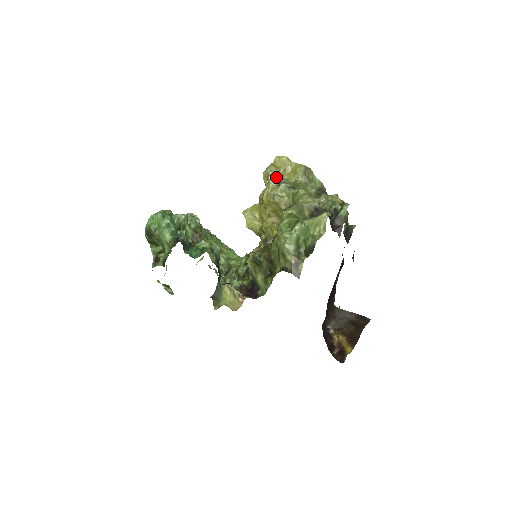
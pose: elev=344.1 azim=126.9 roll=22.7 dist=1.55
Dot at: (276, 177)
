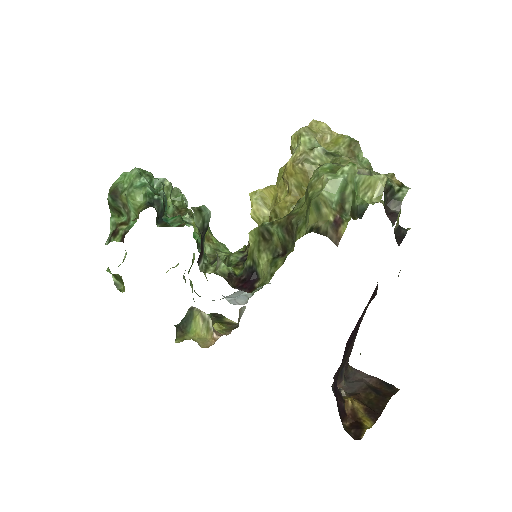
Dot at: (310, 139)
